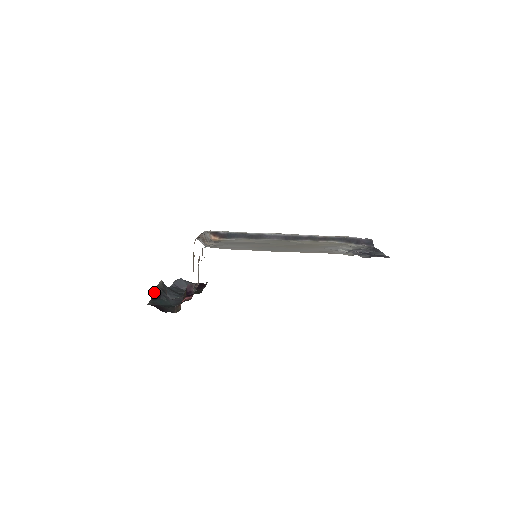
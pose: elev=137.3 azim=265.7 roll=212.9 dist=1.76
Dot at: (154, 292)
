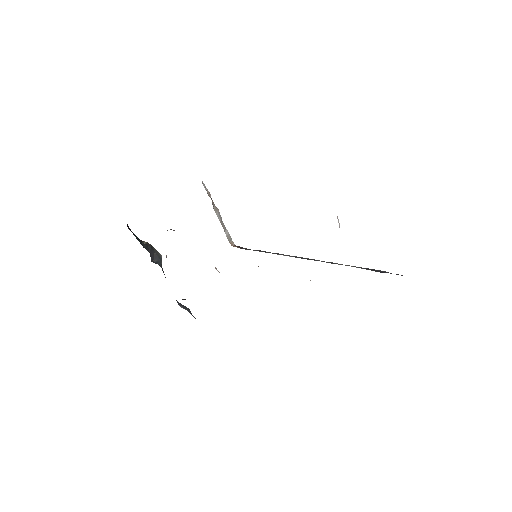
Dot at: (143, 241)
